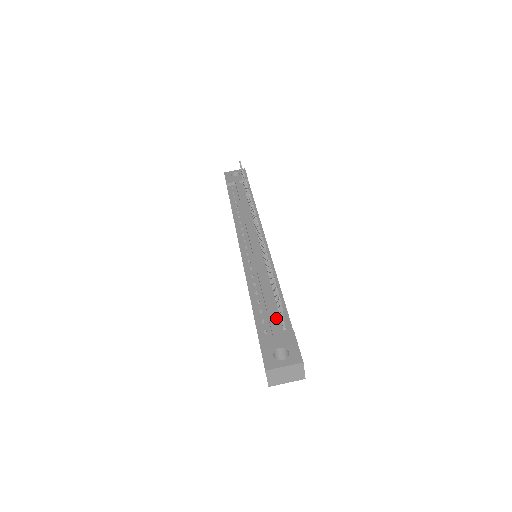
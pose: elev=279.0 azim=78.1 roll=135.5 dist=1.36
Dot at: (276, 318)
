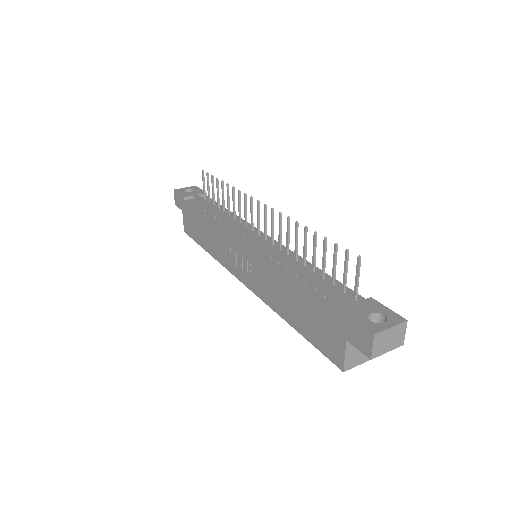
Dot at: (339, 292)
